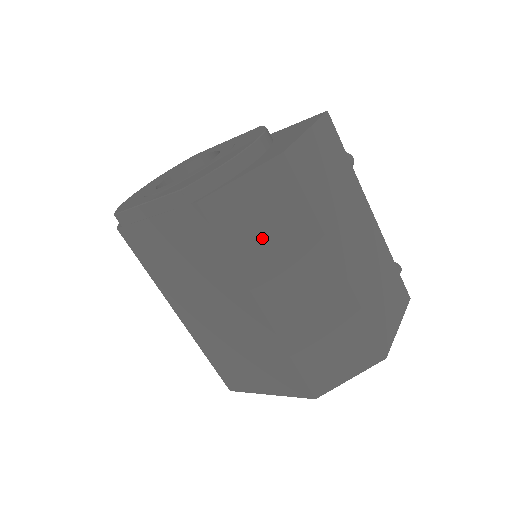
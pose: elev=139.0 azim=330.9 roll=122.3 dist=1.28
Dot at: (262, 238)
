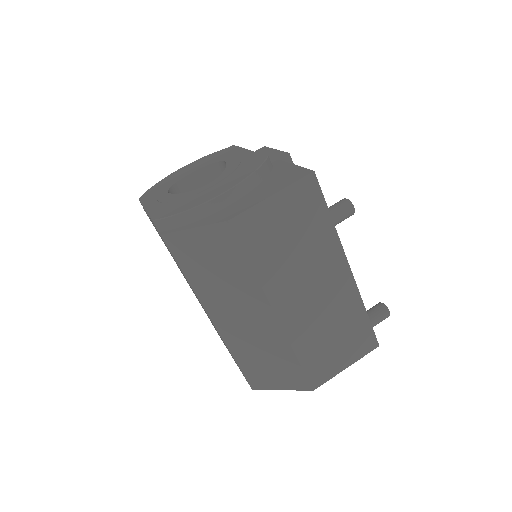
Dot at: (211, 275)
